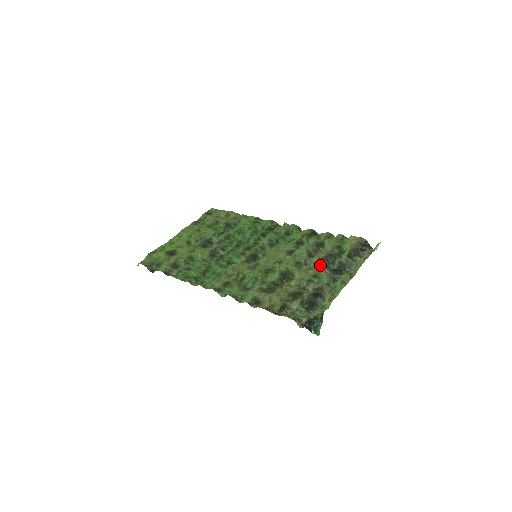
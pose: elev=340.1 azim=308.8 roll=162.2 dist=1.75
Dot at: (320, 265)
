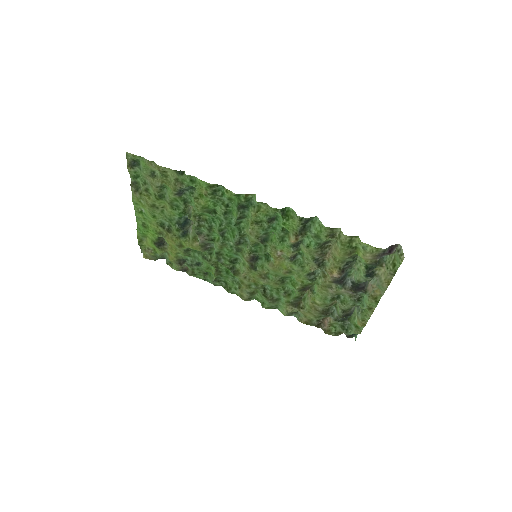
Dot at: (337, 283)
